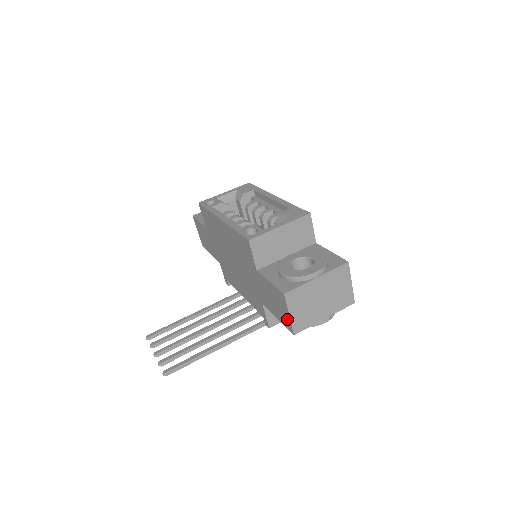
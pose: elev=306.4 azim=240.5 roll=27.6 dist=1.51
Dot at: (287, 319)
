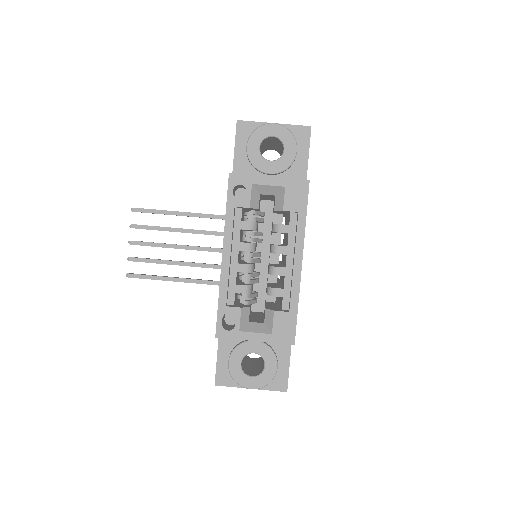
Dot at: occluded
